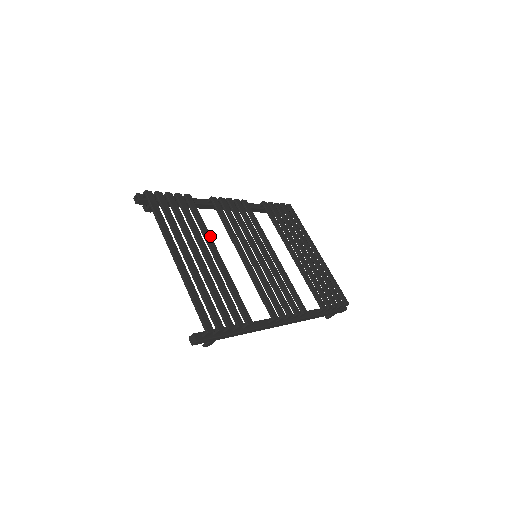
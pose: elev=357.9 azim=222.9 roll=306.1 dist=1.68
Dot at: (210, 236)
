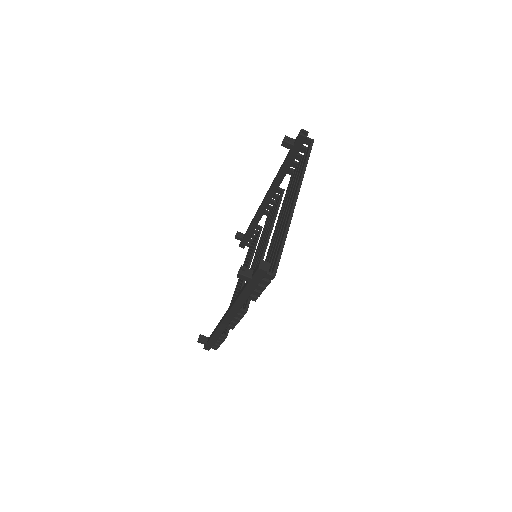
Dot at: occluded
